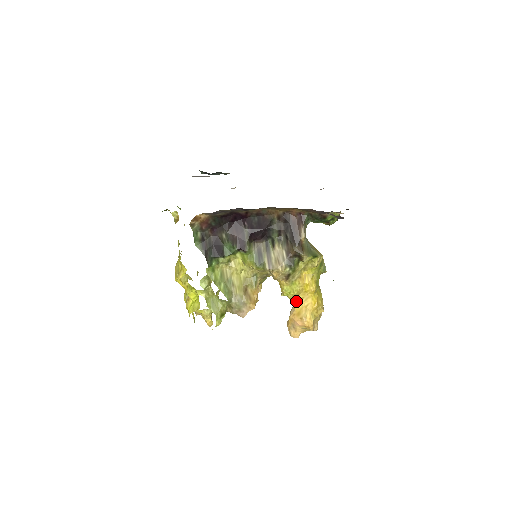
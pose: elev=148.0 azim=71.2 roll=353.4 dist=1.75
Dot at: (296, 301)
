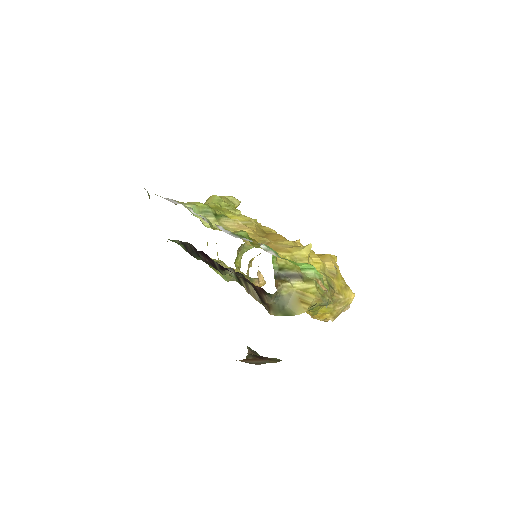
Dot at: occluded
